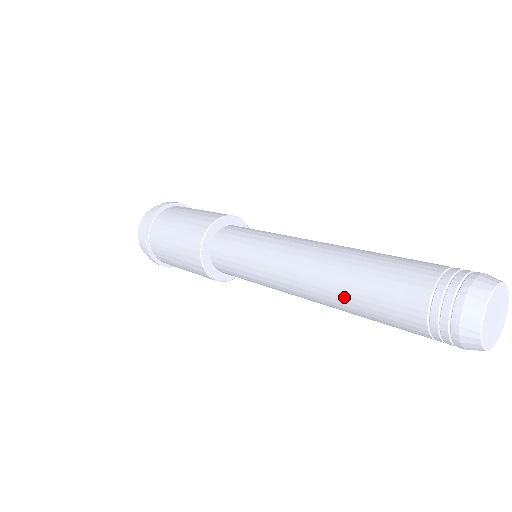
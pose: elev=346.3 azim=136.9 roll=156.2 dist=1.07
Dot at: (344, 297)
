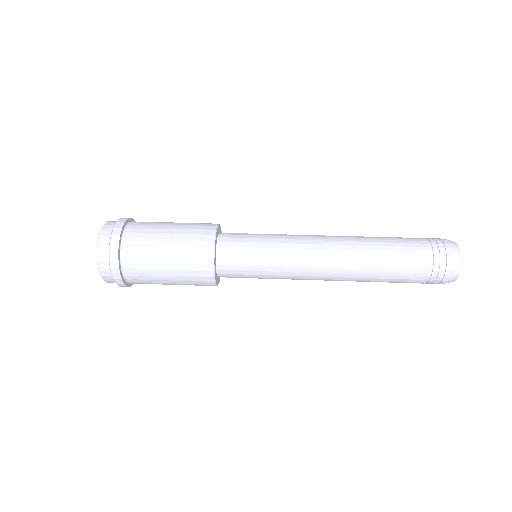
Dot at: (368, 276)
